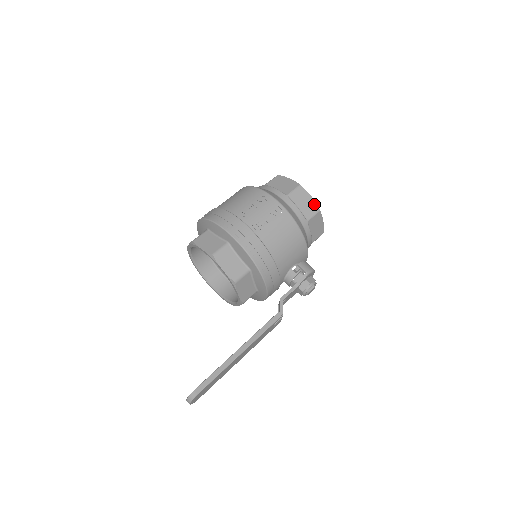
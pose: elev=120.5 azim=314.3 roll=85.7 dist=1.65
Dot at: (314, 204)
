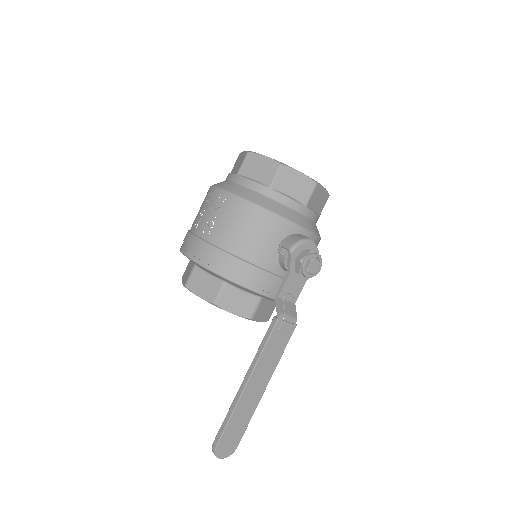
Dot at: (271, 162)
